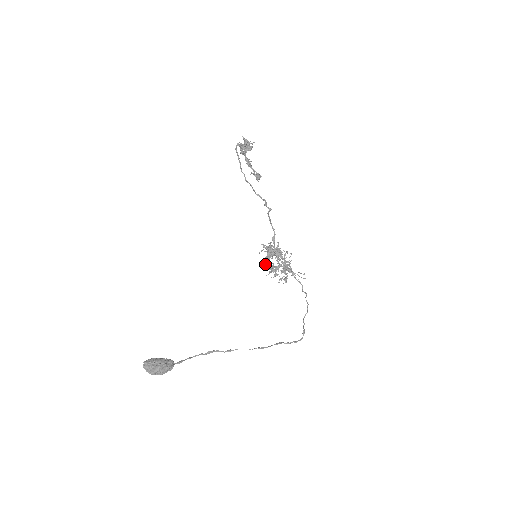
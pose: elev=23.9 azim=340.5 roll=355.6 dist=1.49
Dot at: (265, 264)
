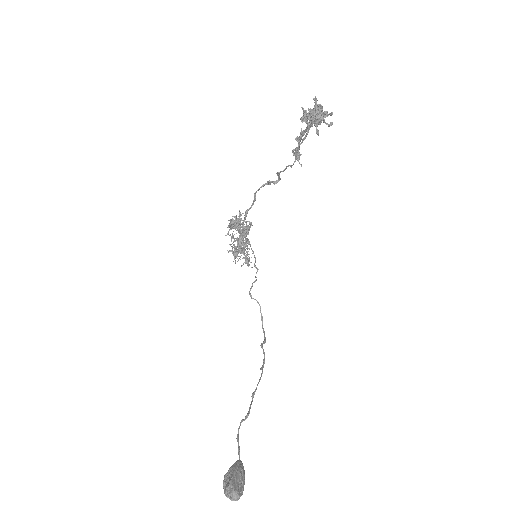
Dot at: (235, 249)
